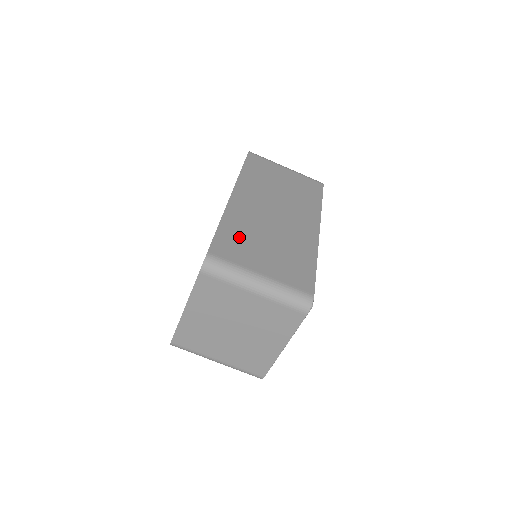
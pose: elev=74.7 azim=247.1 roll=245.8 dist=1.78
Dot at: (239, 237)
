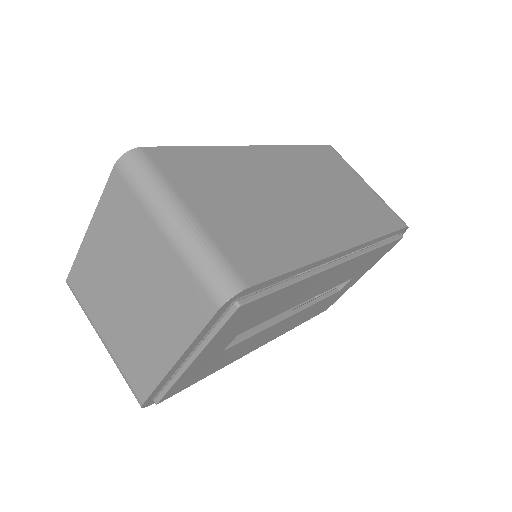
Dot at: (211, 170)
